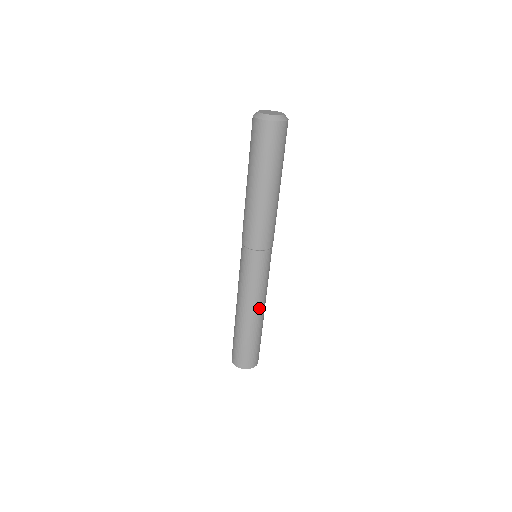
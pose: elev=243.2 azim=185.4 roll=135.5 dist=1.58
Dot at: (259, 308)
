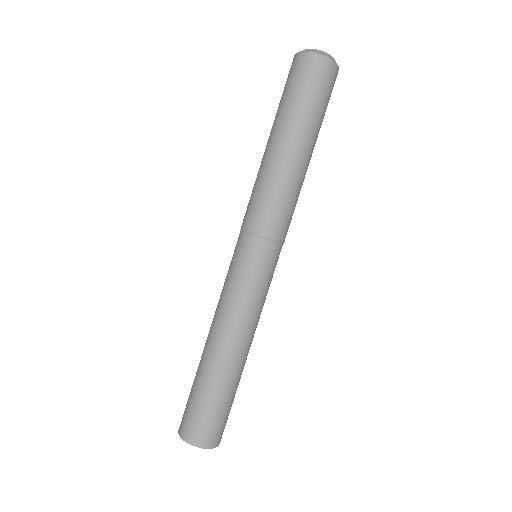
Dot at: (237, 336)
